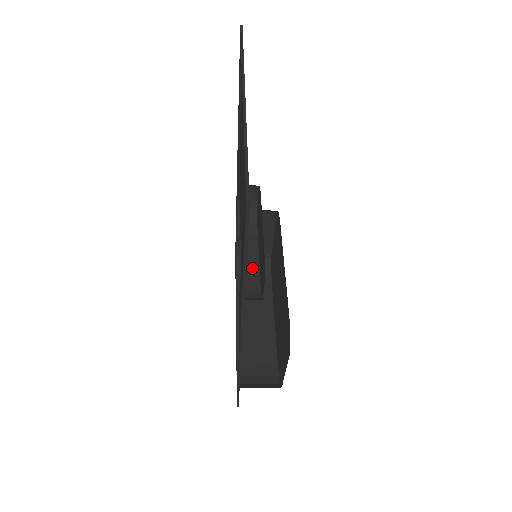
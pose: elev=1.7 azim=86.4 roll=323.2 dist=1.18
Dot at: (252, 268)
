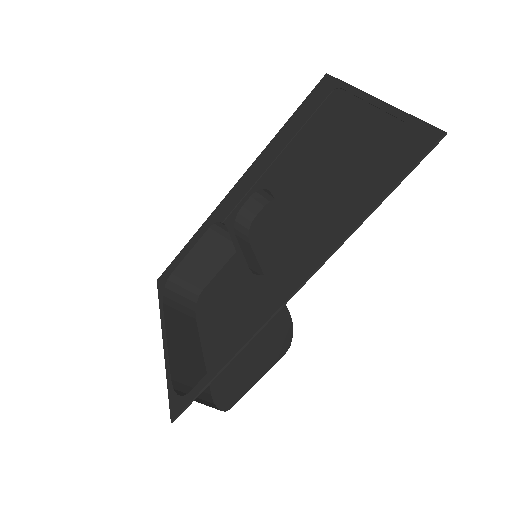
Dot at: (255, 263)
